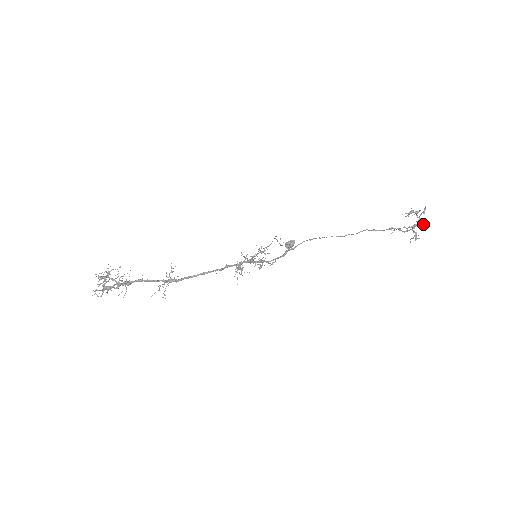
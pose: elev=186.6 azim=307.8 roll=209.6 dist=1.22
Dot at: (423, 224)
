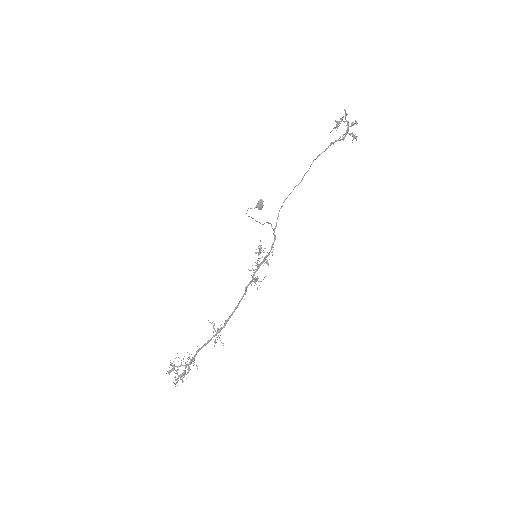
Dot at: (352, 123)
